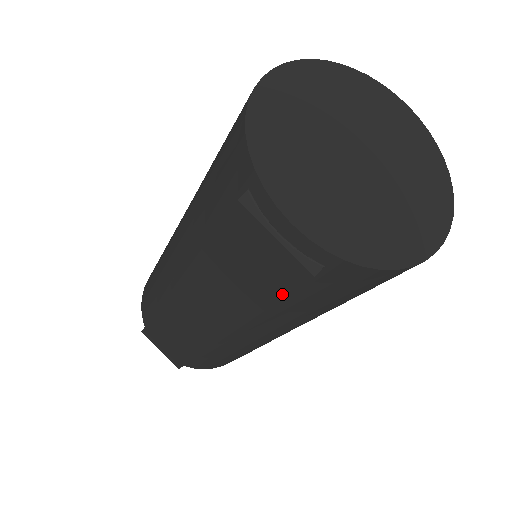
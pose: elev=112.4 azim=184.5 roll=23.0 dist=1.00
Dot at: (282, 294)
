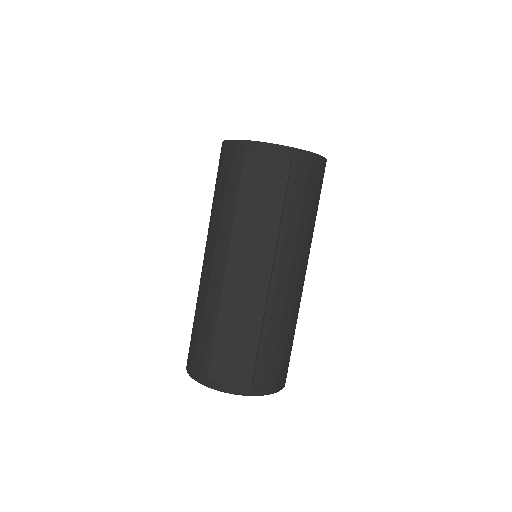
Dot at: (285, 186)
